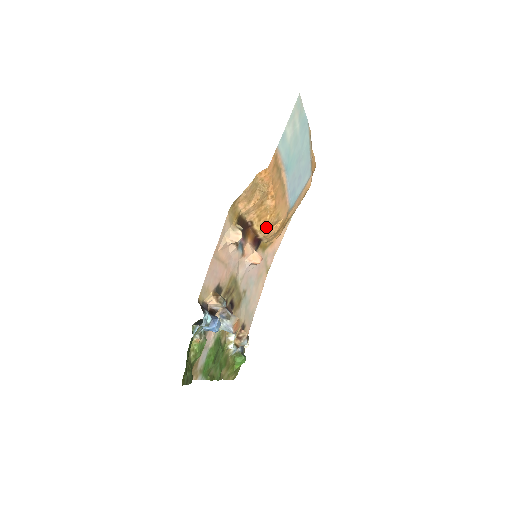
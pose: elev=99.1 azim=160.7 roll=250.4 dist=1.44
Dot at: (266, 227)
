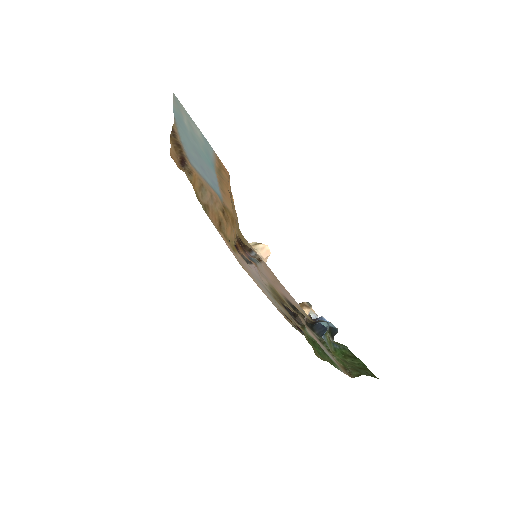
Dot at: occluded
